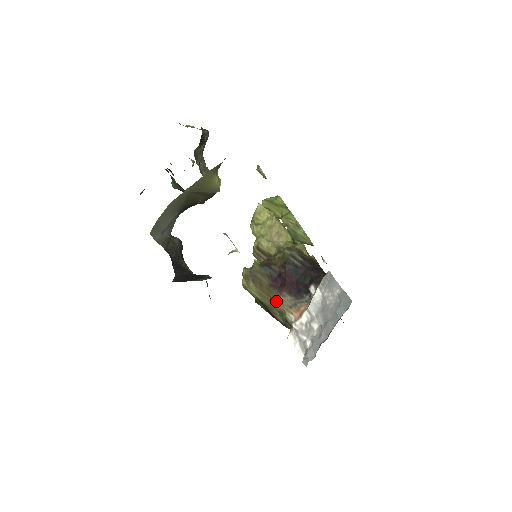
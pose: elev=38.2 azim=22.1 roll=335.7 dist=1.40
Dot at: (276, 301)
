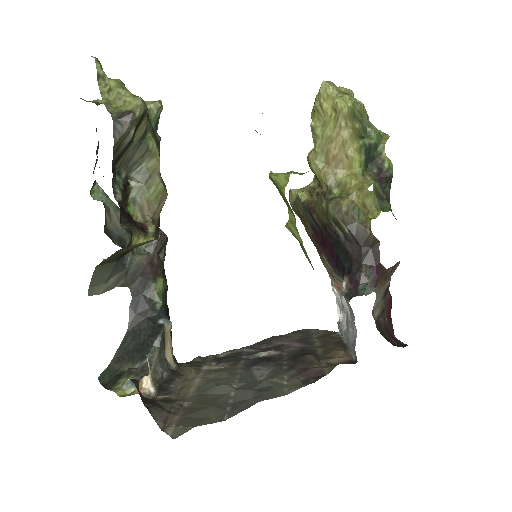
Dot at: (318, 253)
